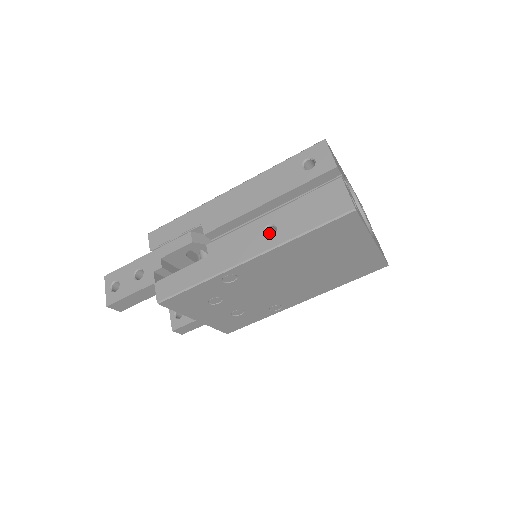
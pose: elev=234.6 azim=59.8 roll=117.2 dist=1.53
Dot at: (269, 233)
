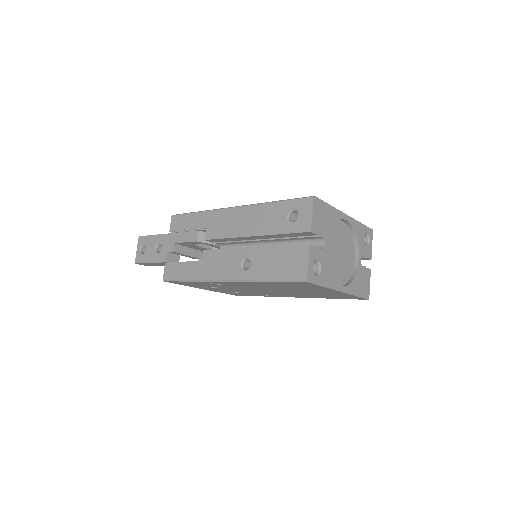
Dot at: (248, 262)
